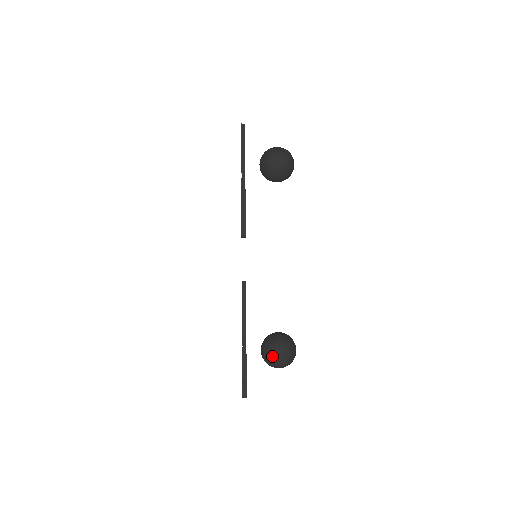
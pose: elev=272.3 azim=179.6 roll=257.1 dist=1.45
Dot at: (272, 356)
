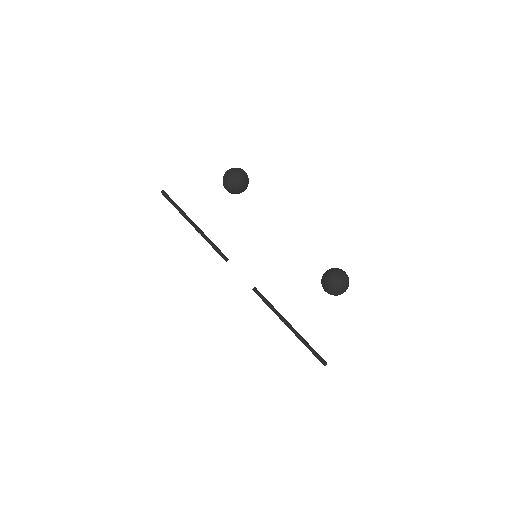
Dot at: (343, 278)
